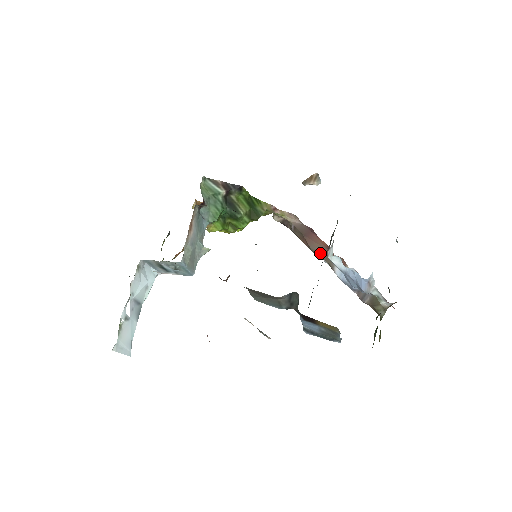
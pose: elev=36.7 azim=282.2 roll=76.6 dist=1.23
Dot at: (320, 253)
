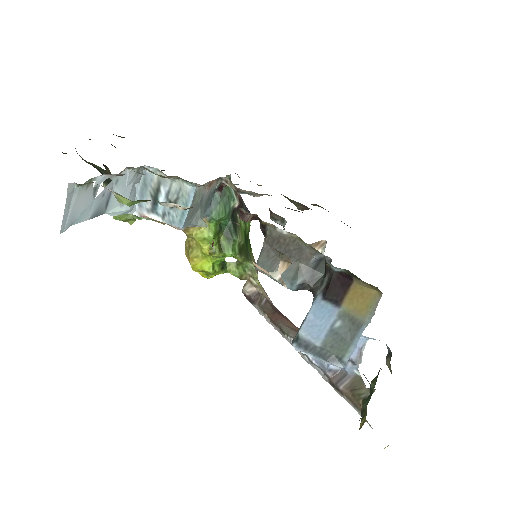
Dot at: (291, 329)
